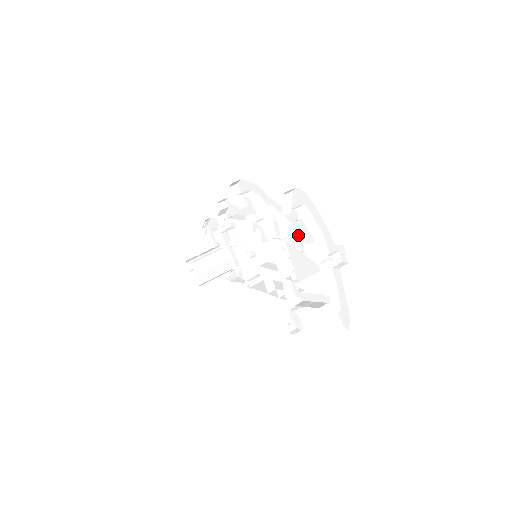
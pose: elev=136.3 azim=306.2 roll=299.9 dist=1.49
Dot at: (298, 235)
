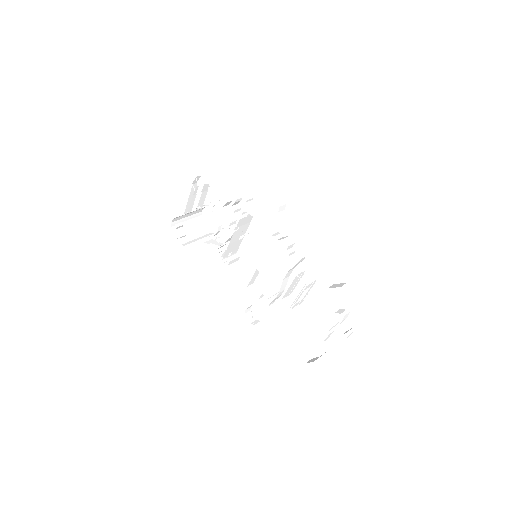
Dot at: (326, 295)
